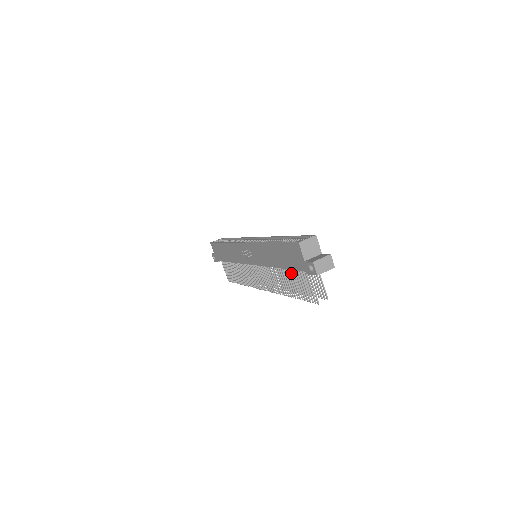
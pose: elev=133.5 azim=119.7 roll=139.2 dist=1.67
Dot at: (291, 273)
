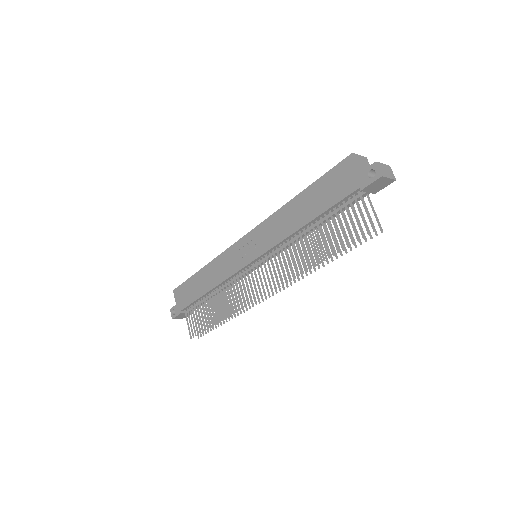
Dot at: (327, 220)
